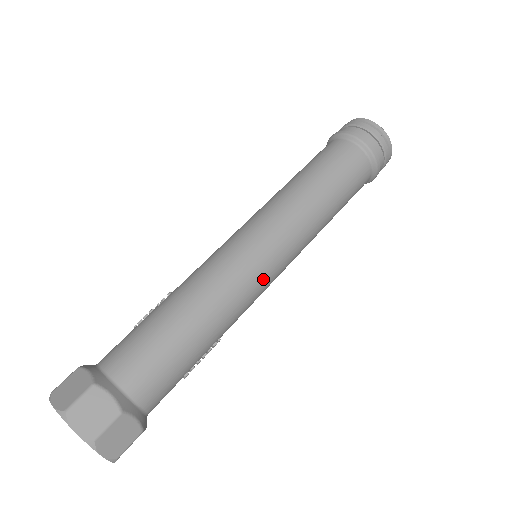
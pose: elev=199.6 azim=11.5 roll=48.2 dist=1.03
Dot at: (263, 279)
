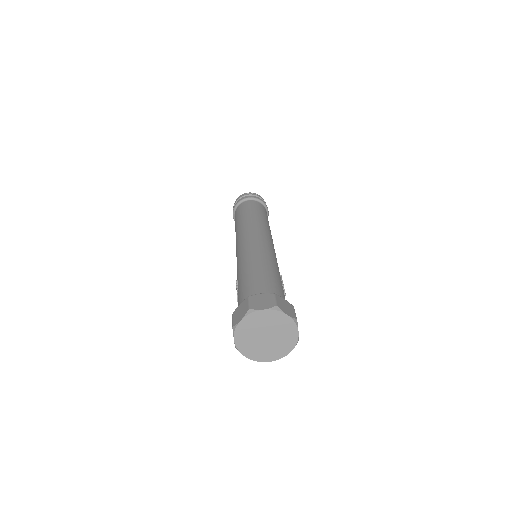
Dot at: (270, 246)
